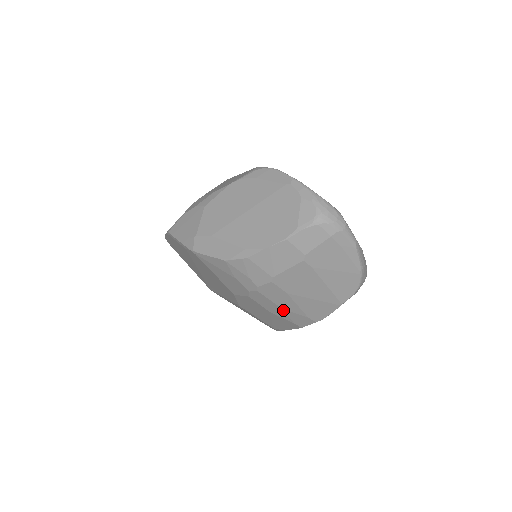
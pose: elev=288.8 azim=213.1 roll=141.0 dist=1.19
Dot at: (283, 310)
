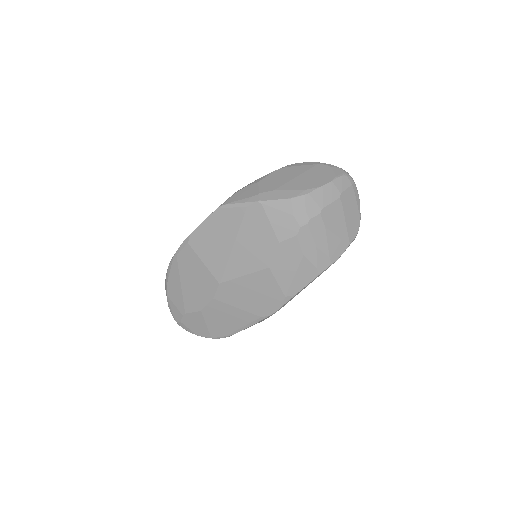
Dot at: (316, 249)
